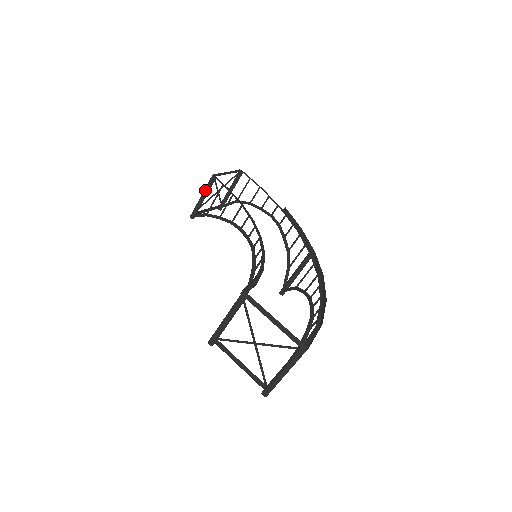
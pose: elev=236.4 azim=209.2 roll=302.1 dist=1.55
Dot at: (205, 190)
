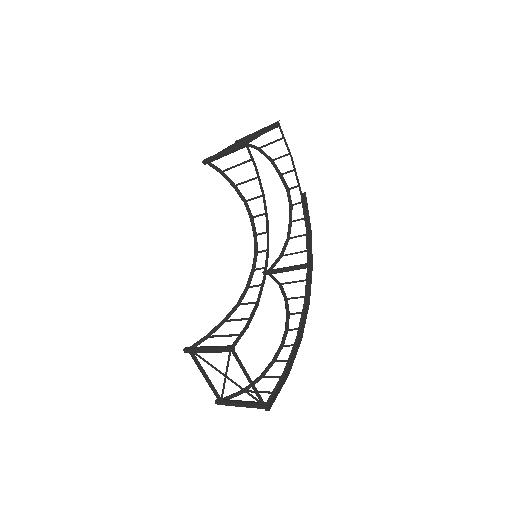
Dot at: (230, 150)
